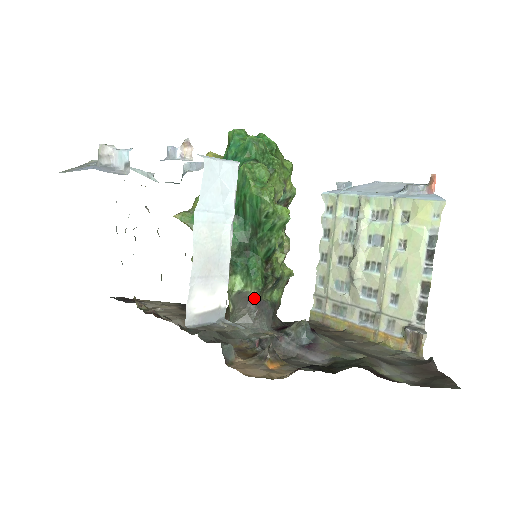
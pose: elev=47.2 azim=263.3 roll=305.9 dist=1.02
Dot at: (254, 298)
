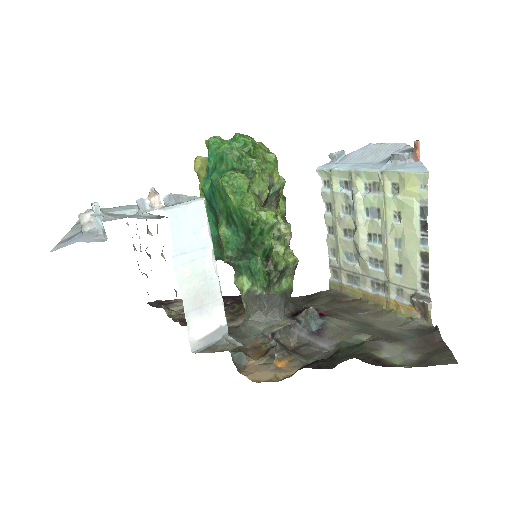
Dot at: (261, 296)
